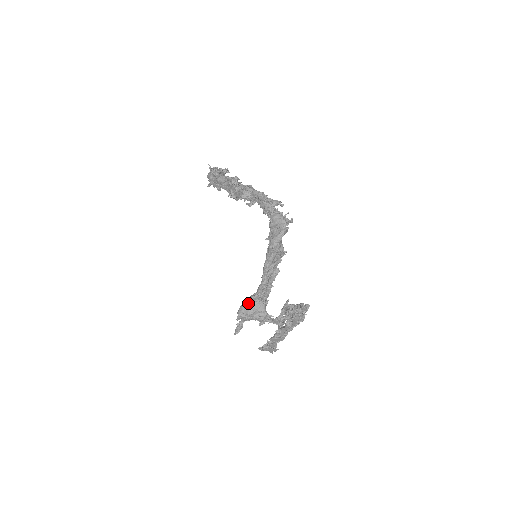
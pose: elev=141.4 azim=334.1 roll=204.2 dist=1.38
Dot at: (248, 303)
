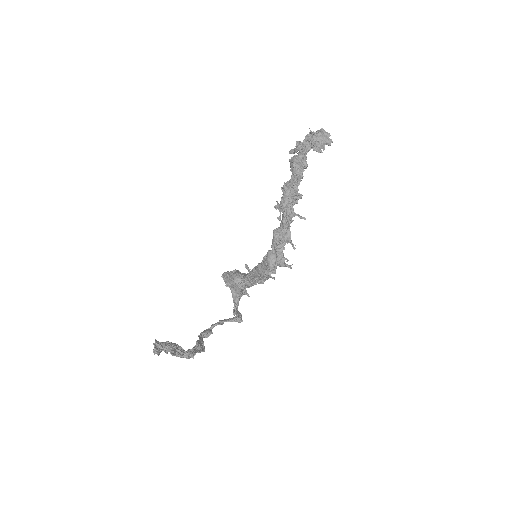
Dot at: (230, 277)
